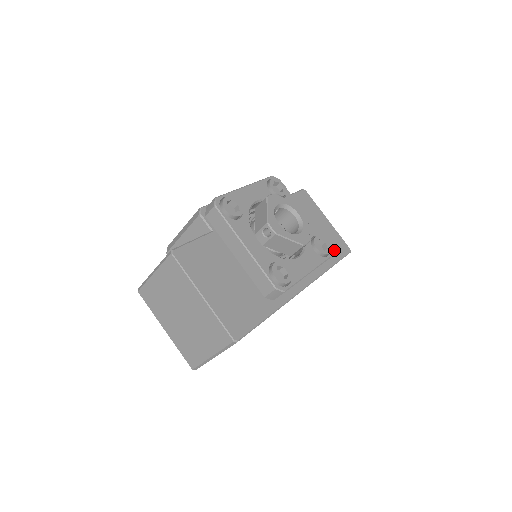
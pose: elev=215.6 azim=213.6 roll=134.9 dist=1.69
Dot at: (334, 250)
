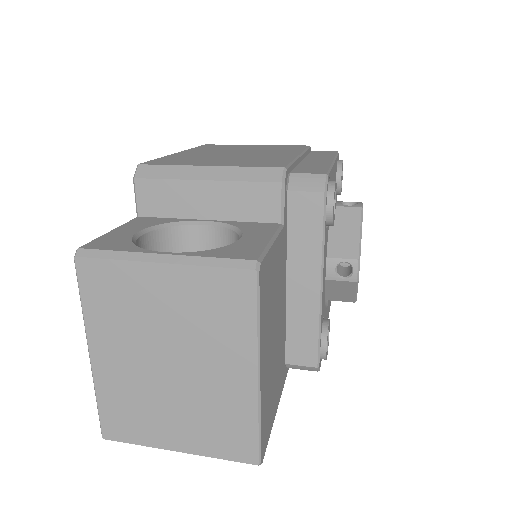
Dot at: occluded
